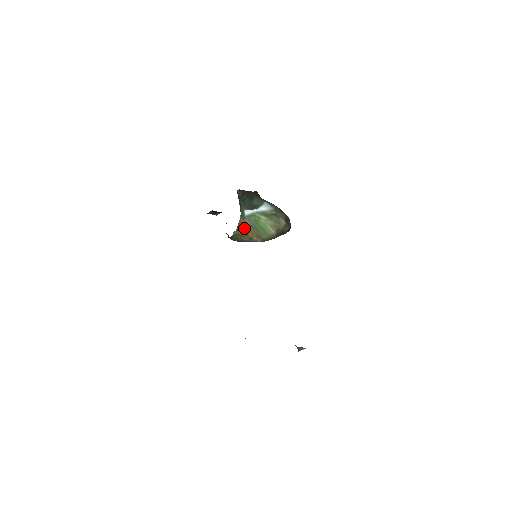
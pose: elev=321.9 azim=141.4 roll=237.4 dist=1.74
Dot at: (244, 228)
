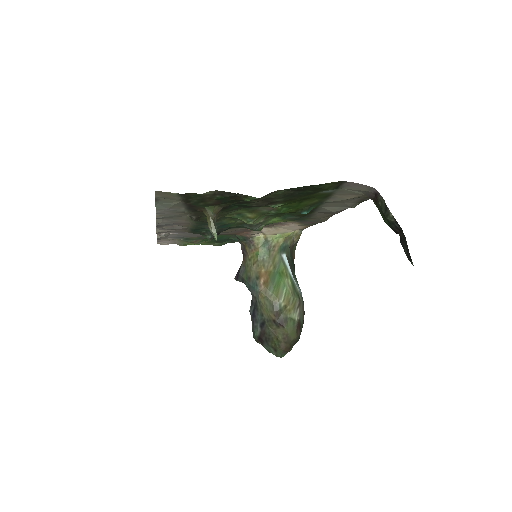
Dot at: (269, 257)
